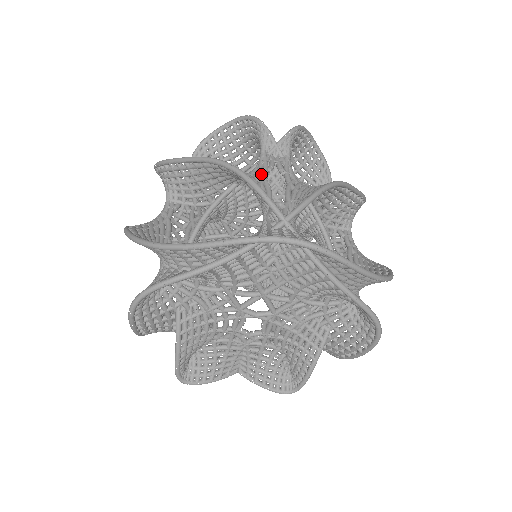
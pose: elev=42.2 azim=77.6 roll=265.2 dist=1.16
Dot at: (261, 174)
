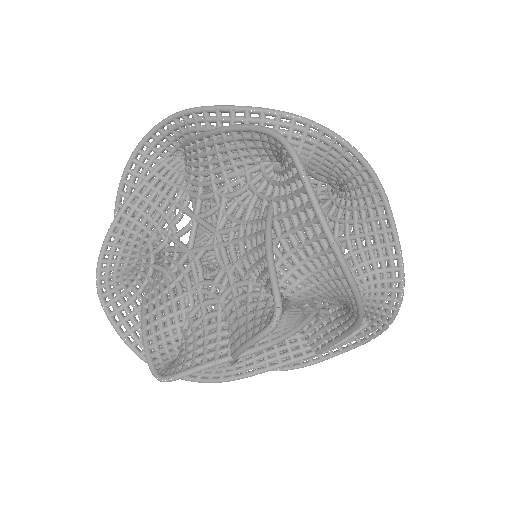
Dot at: occluded
